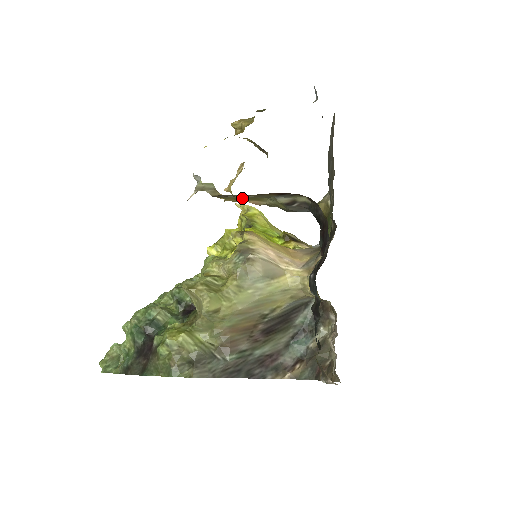
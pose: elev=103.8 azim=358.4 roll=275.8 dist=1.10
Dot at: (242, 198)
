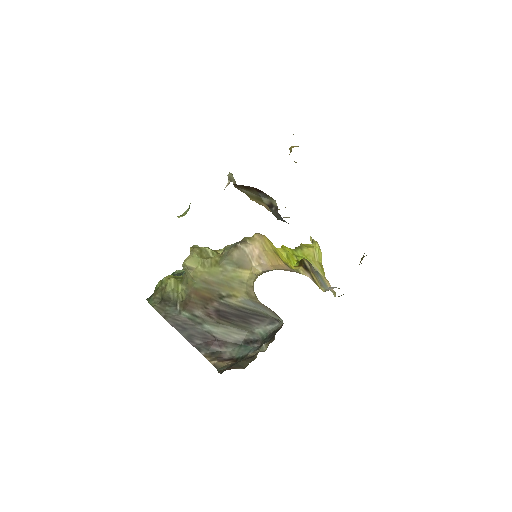
Dot at: (255, 197)
